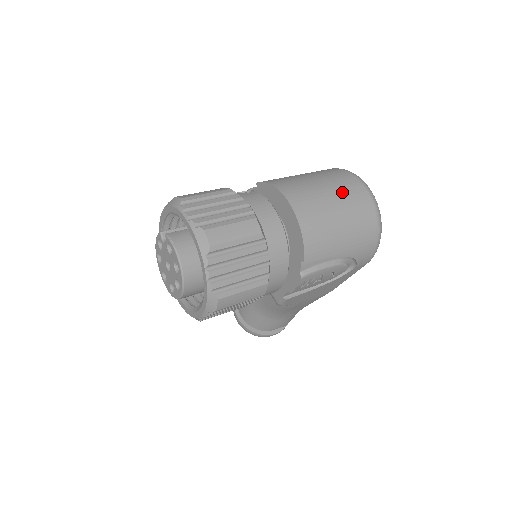
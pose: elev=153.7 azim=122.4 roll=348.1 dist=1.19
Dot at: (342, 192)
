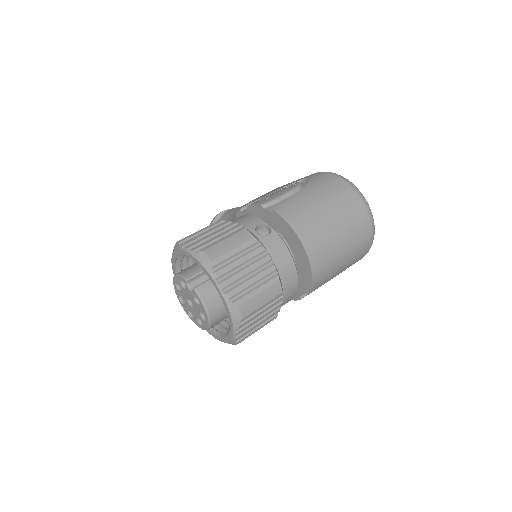
Dot at: (350, 228)
